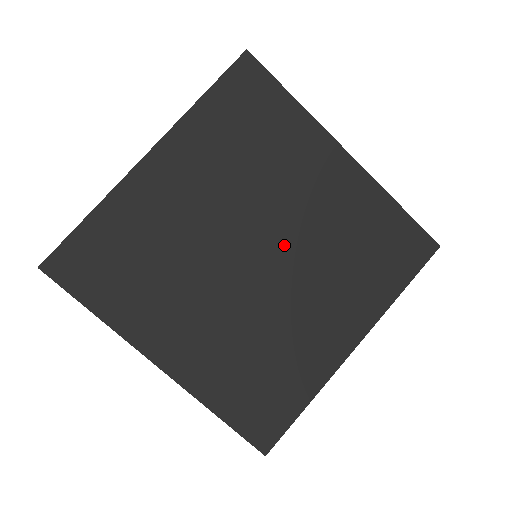
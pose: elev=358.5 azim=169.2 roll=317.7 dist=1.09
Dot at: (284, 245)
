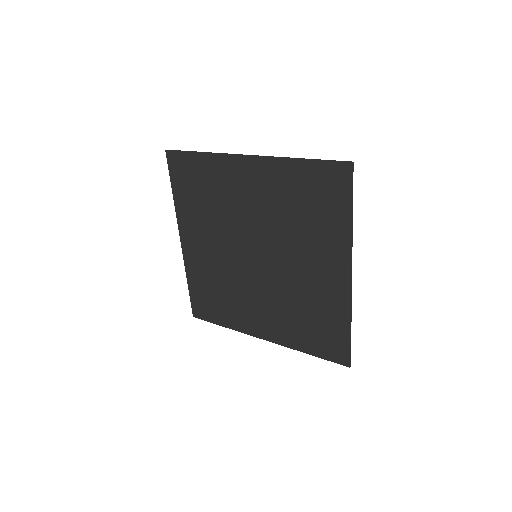
Dot at: (273, 269)
